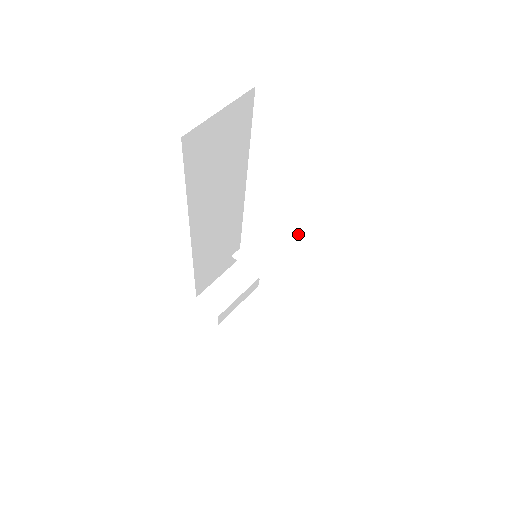
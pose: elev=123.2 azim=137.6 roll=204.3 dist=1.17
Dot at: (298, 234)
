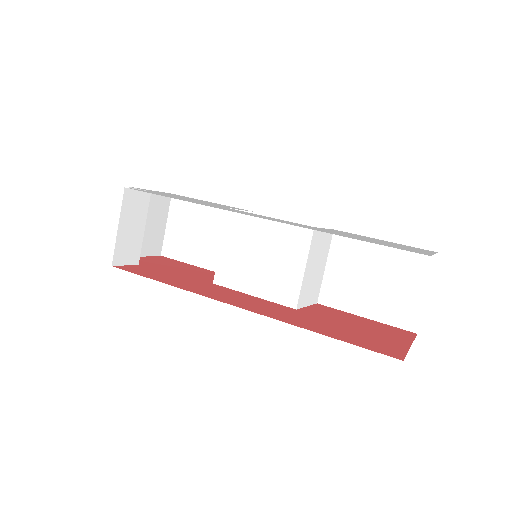
Dot at: (321, 248)
